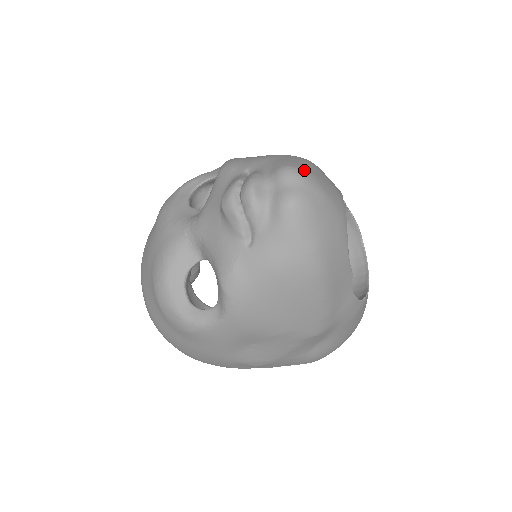
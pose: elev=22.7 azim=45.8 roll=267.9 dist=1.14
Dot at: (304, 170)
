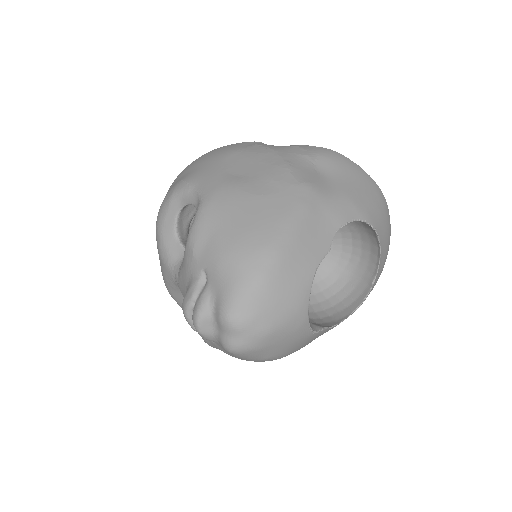
Dot at: (245, 317)
